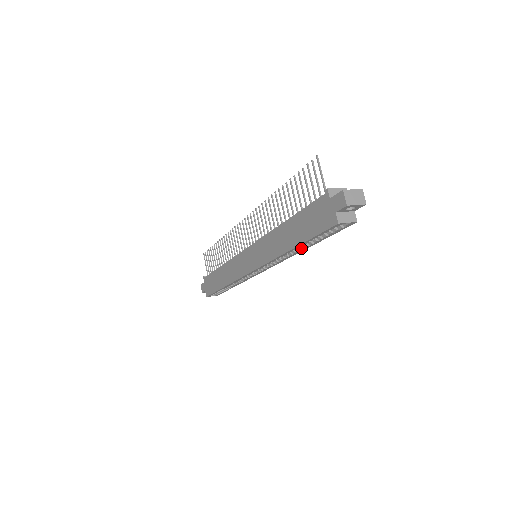
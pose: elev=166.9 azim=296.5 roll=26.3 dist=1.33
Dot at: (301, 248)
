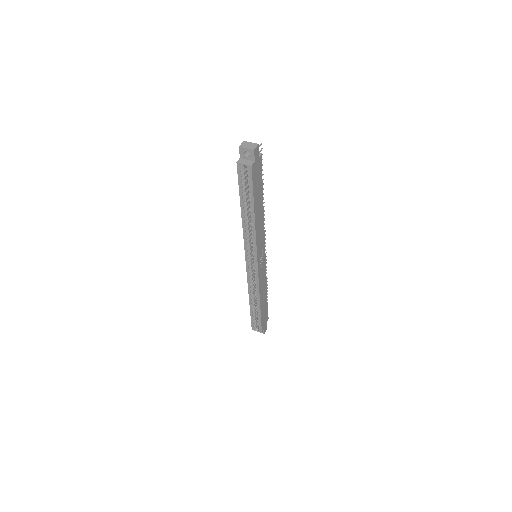
Dot at: (250, 217)
